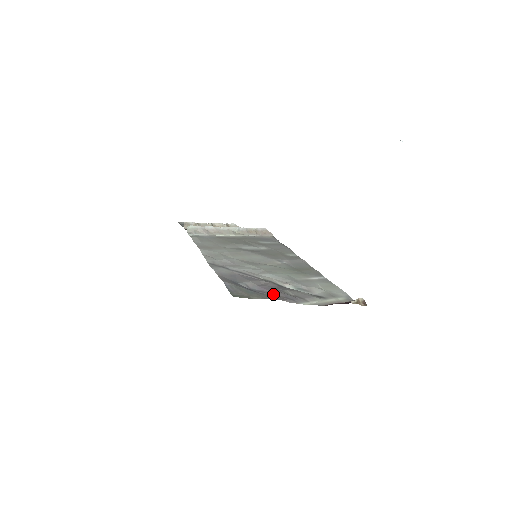
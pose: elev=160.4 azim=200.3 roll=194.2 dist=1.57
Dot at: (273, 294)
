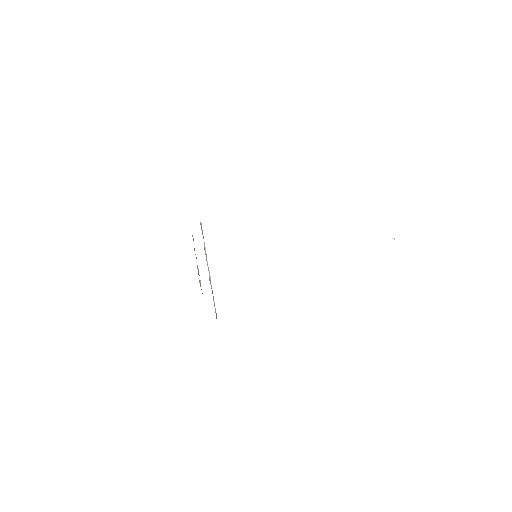
Dot at: occluded
